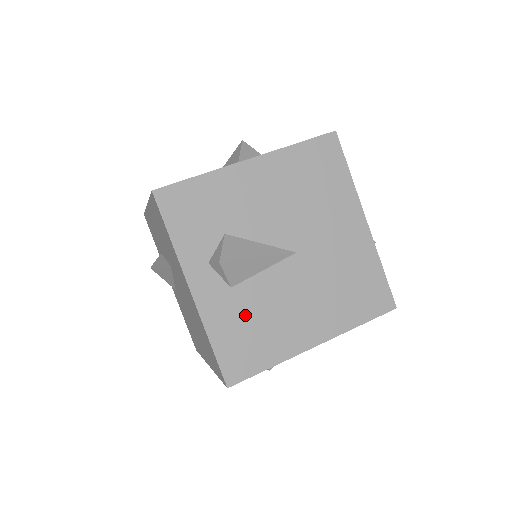
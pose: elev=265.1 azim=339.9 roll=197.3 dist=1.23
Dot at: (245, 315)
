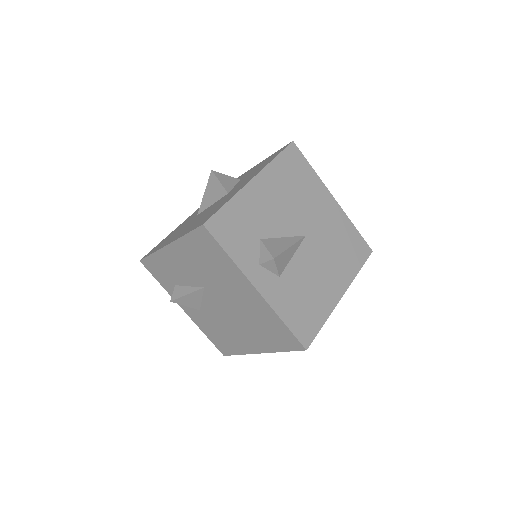
Dot at: (295, 293)
